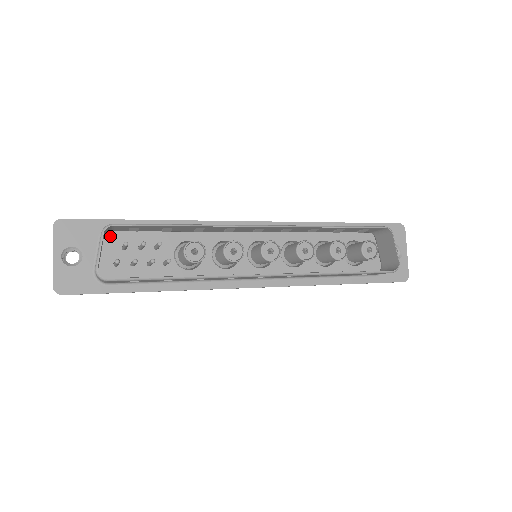
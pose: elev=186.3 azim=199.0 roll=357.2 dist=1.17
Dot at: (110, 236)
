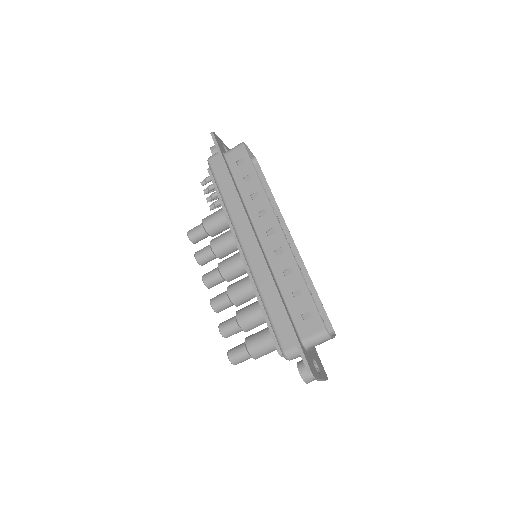
Dot at: occluded
